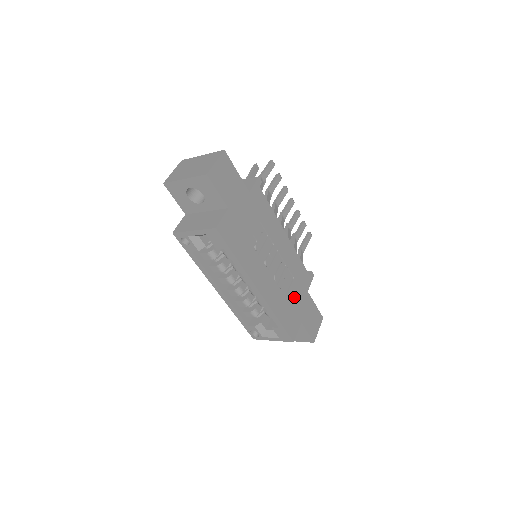
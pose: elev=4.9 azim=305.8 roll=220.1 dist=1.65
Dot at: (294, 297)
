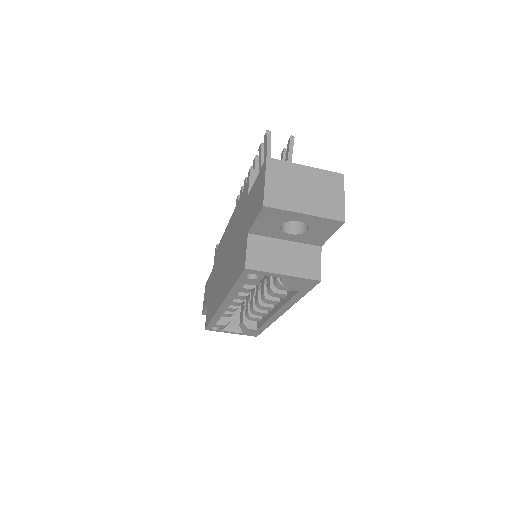
Dot at: occluded
